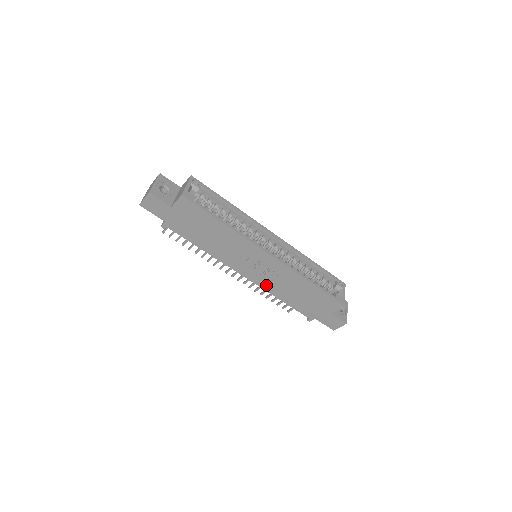
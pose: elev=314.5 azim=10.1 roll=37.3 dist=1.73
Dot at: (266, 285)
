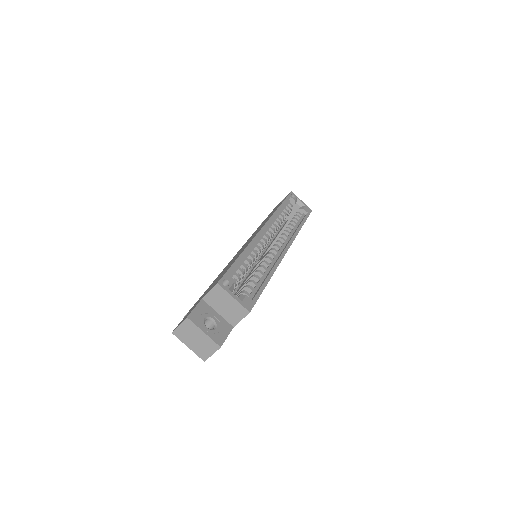
Dot at: occluded
